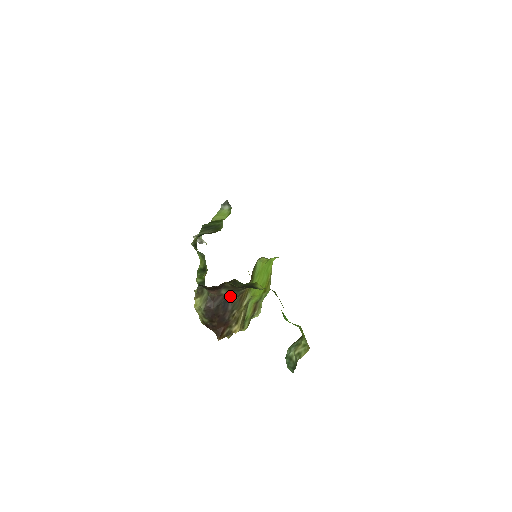
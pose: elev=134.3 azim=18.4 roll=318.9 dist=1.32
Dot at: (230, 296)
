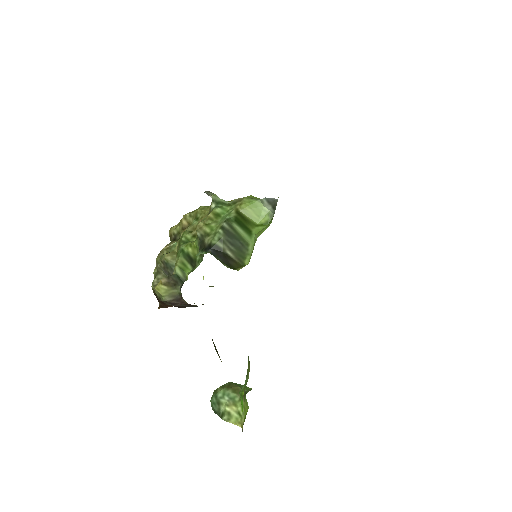
Dot at: occluded
